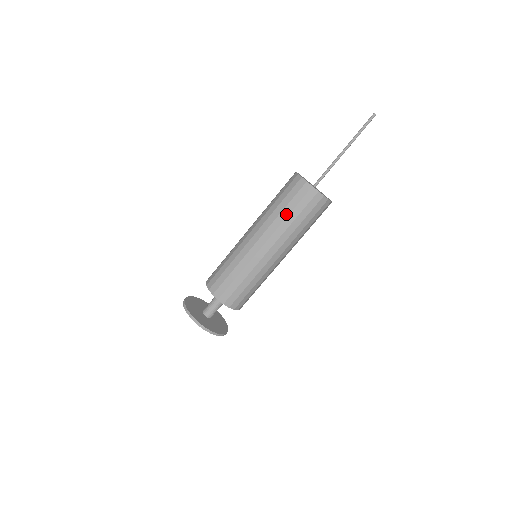
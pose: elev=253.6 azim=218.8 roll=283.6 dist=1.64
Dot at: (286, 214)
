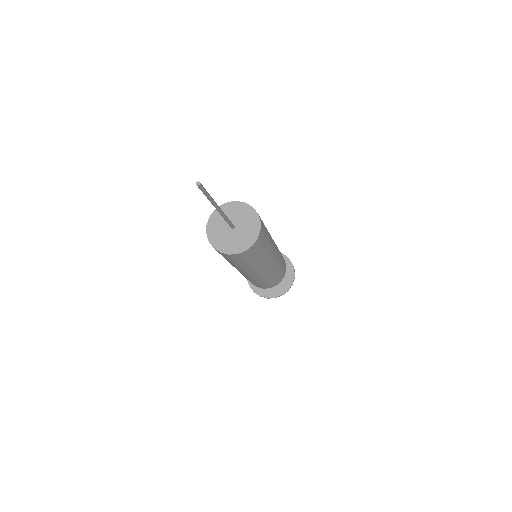
Dot at: occluded
